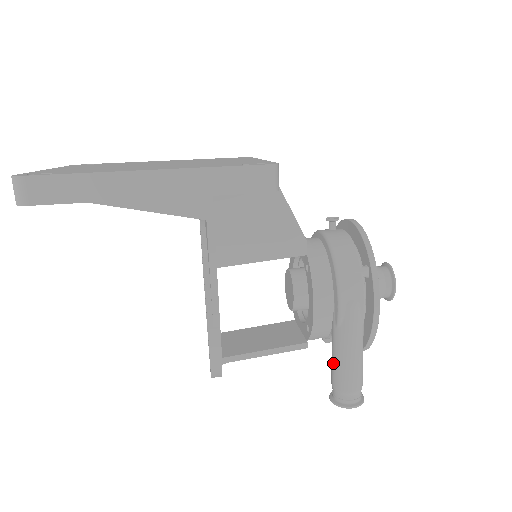
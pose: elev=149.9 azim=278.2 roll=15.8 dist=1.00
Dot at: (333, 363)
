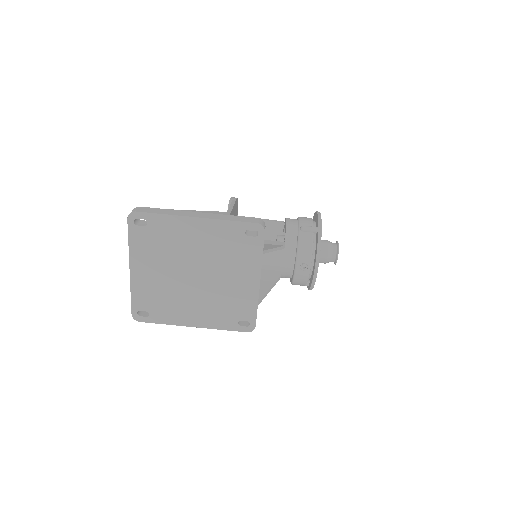
Dot at: occluded
